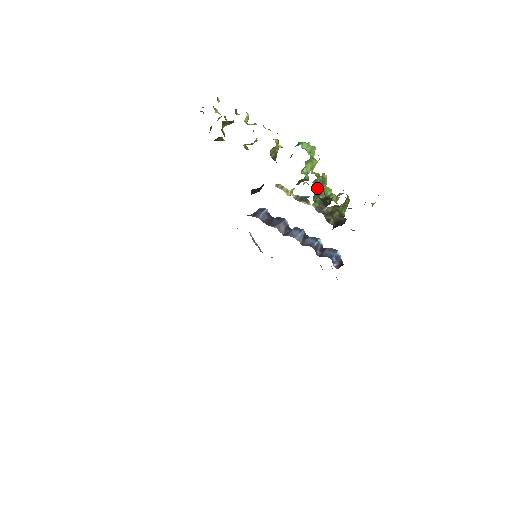
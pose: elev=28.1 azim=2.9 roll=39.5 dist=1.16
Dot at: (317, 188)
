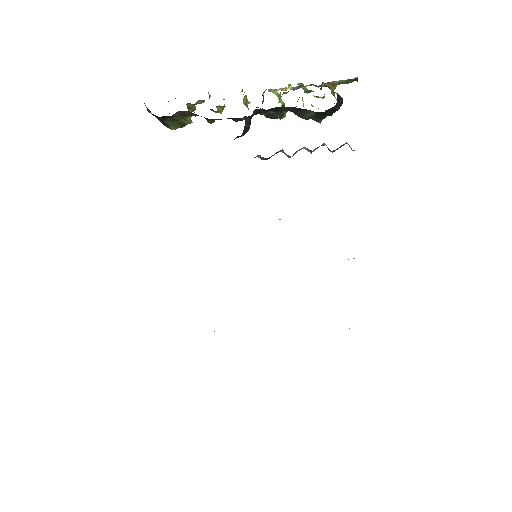
Dot at: (303, 89)
